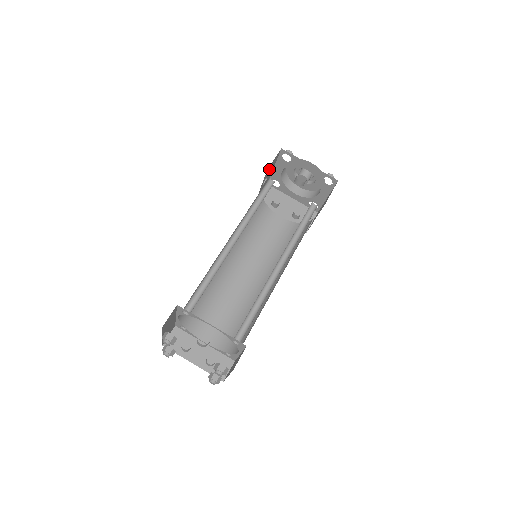
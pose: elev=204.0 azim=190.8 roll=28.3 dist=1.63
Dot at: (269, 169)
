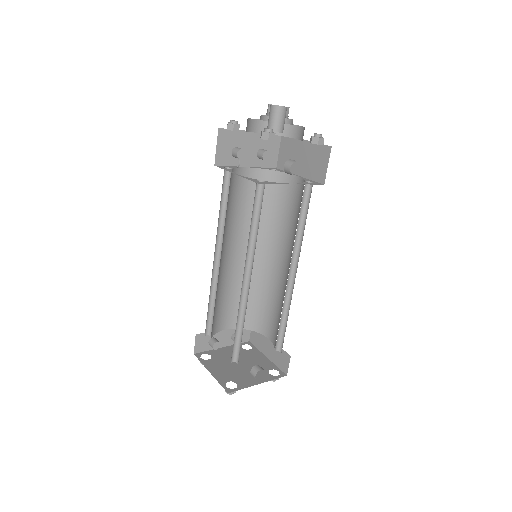
Dot at: occluded
